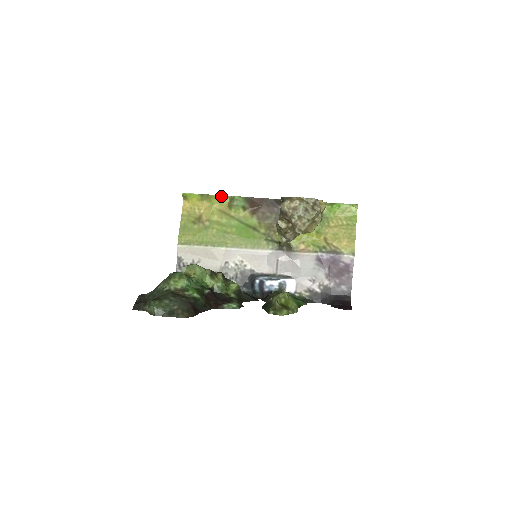
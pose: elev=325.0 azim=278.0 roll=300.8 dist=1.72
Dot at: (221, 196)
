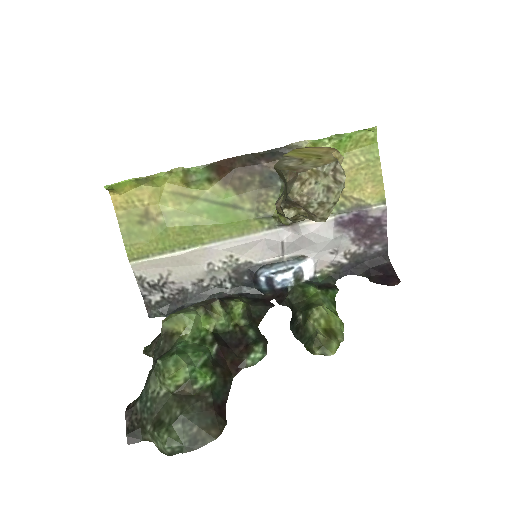
Dot at: (167, 172)
